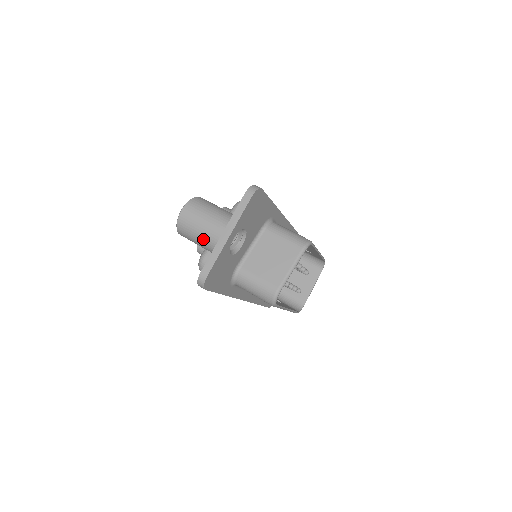
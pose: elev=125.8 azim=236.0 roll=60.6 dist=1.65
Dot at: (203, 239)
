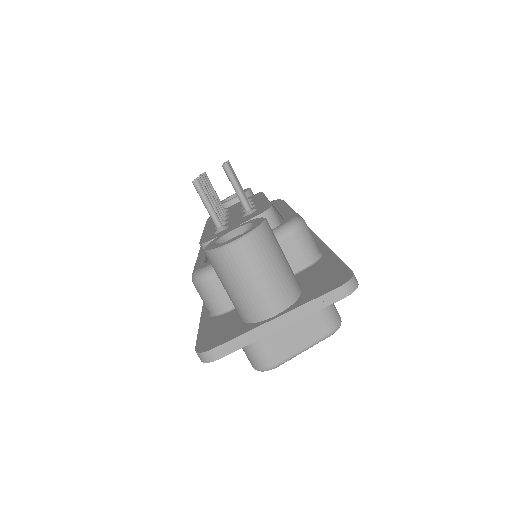
Dot at: (239, 298)
